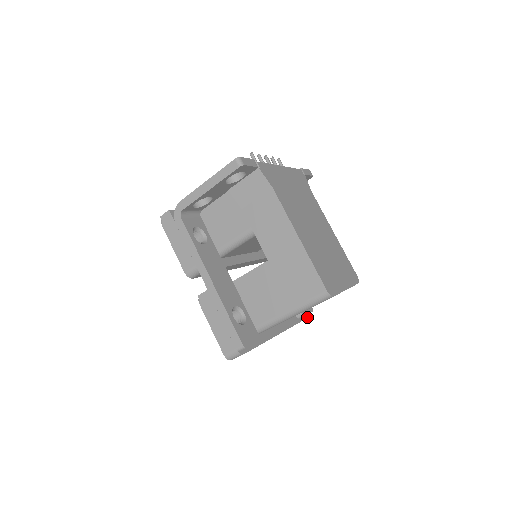
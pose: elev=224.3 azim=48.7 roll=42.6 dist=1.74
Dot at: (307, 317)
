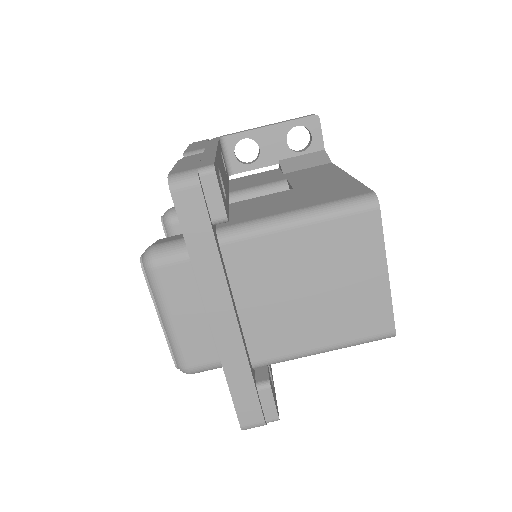
Dot at: (265, 421)
